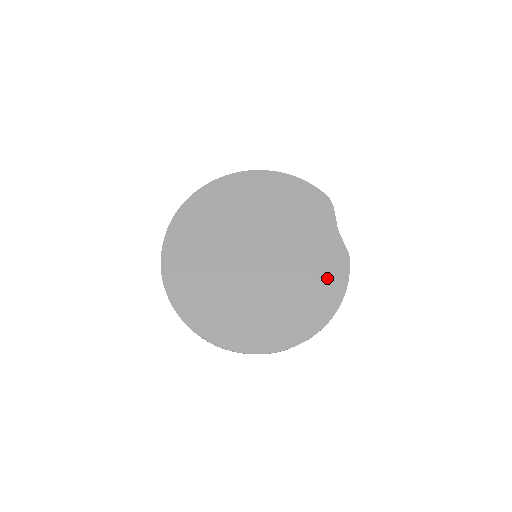
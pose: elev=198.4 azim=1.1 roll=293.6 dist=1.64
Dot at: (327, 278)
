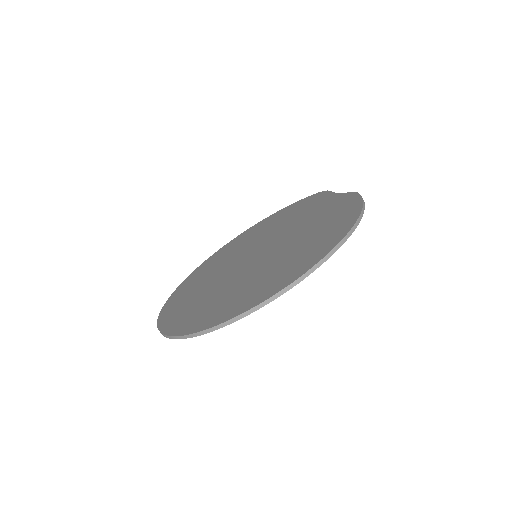
Dot at: (337, 214)
